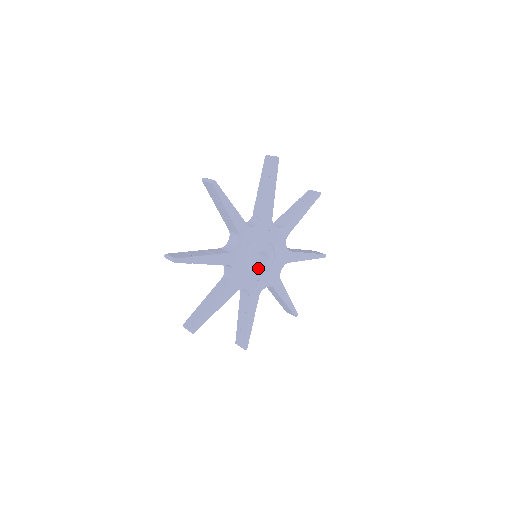
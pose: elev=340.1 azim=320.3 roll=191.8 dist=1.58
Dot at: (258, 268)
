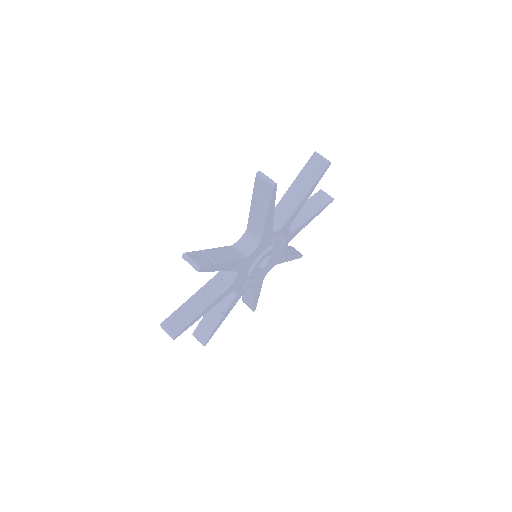
Dot at: (256, 272)
